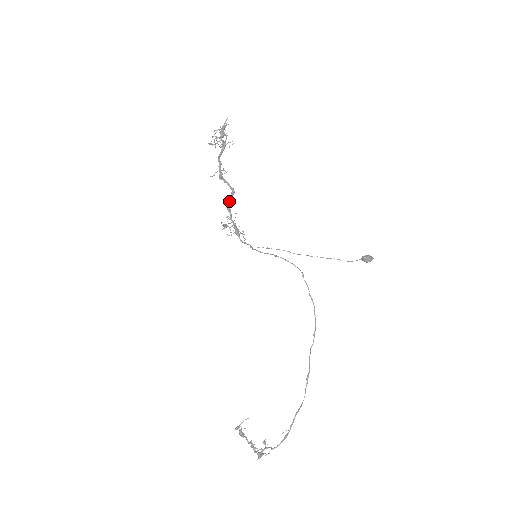
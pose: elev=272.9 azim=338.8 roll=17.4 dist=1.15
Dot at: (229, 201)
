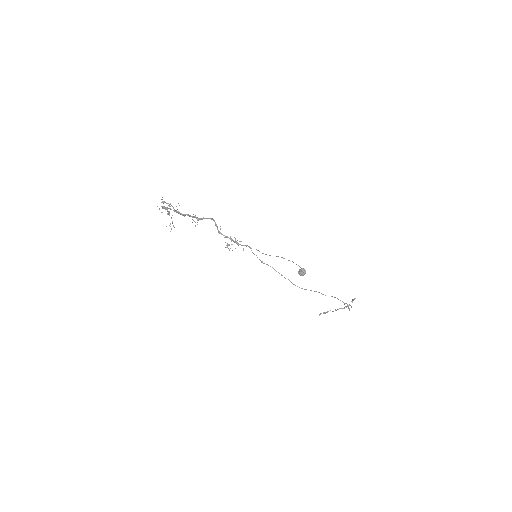
Dot at: (216, 226)
